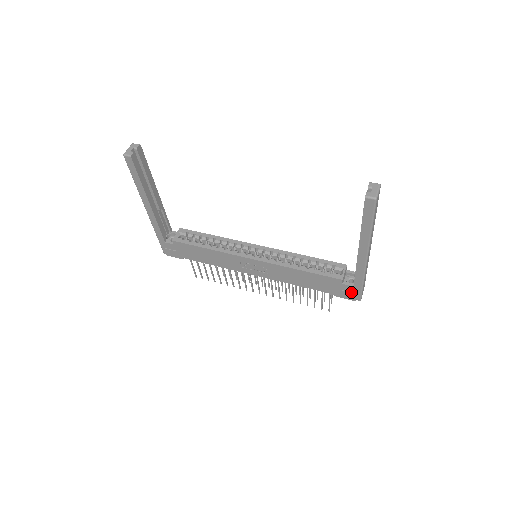
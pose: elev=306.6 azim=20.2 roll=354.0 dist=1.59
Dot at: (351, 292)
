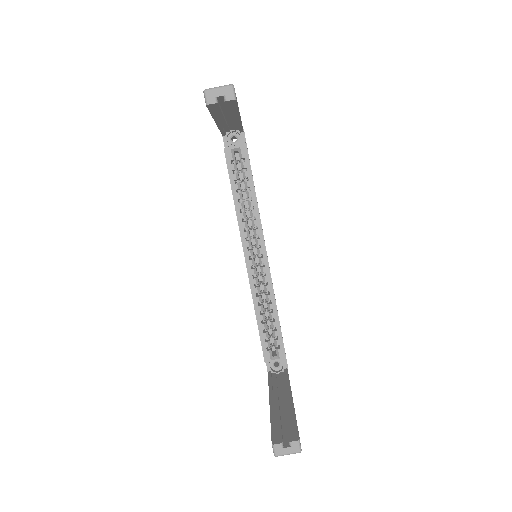
Dot at: occluded
